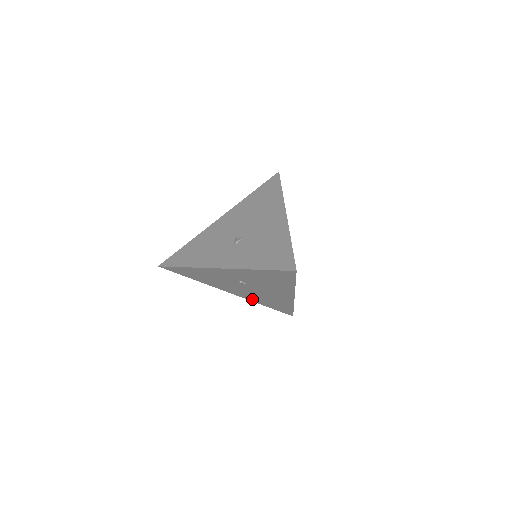
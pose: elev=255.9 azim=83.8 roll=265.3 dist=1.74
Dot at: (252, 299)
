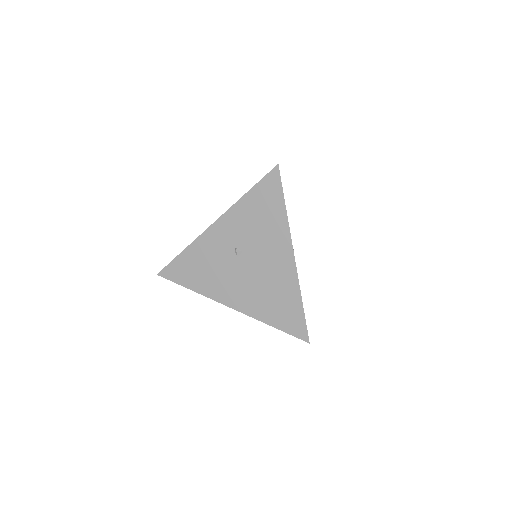
Dot at: (255, 311)
